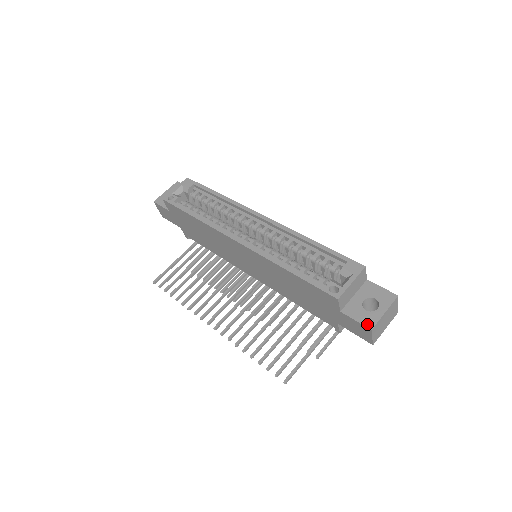
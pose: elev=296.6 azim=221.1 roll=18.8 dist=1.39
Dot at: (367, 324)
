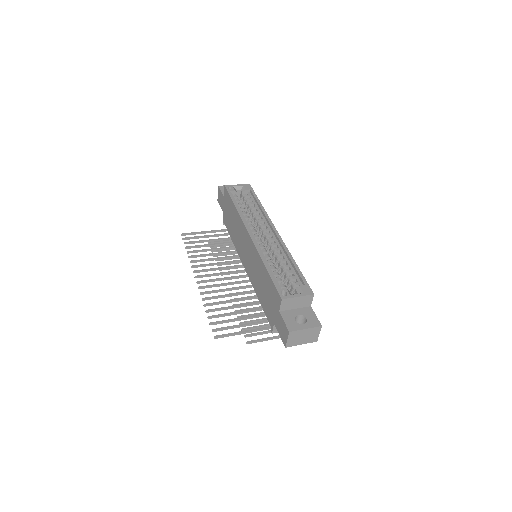
Dot at: (289, 327)
